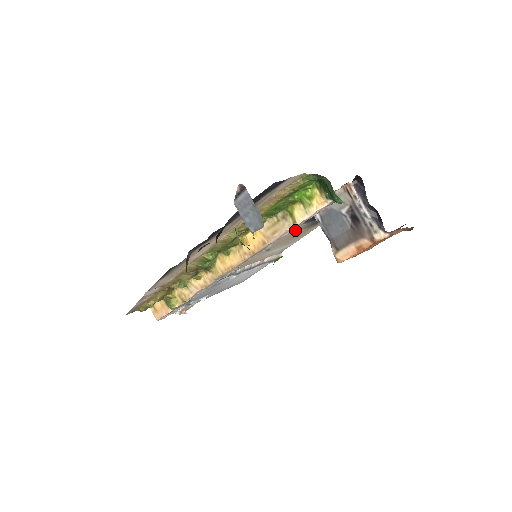
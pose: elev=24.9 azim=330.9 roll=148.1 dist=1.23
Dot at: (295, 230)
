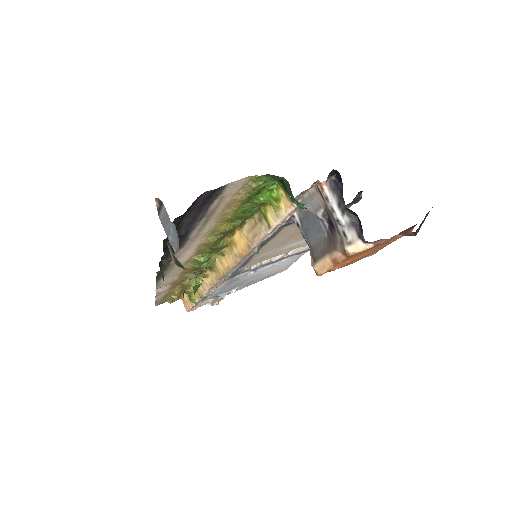
Dot at: (295, 228)
